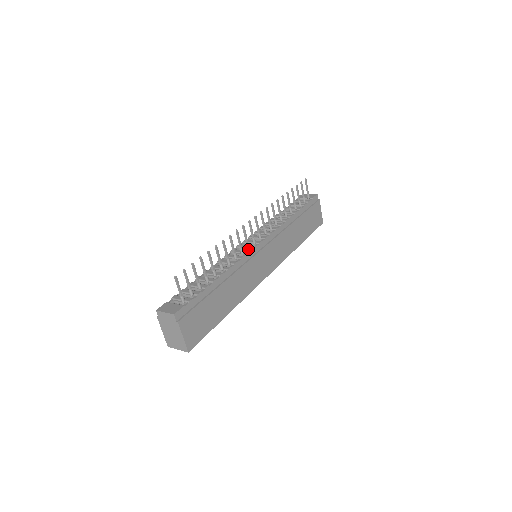
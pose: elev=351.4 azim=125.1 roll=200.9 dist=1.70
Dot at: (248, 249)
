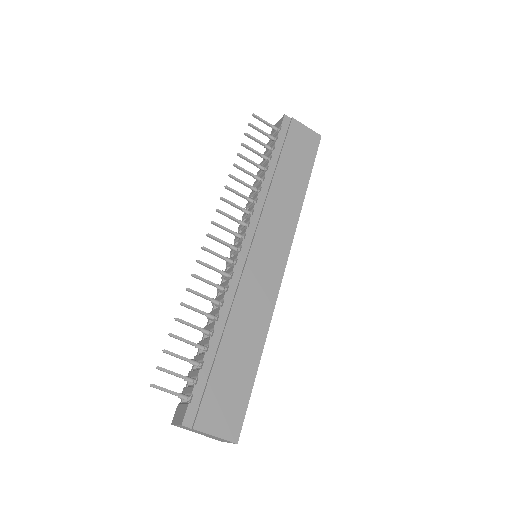
Dot at: (233, 264)
